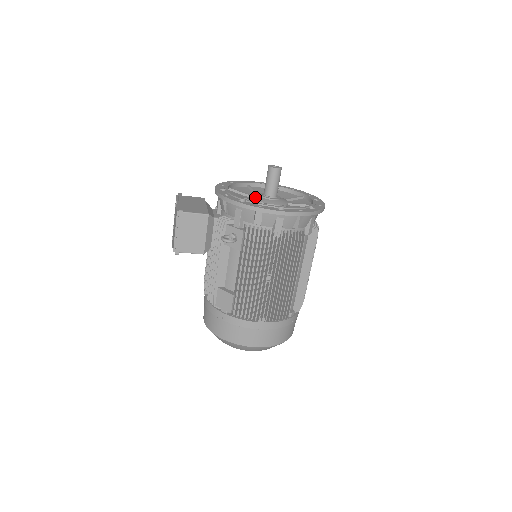
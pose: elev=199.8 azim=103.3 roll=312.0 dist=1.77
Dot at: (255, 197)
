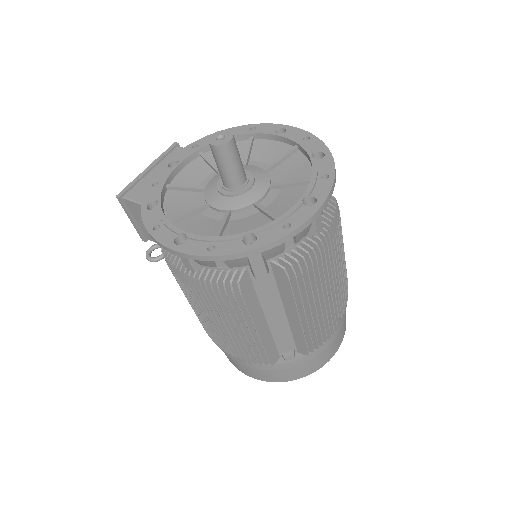
Dot at: (211, 183)
